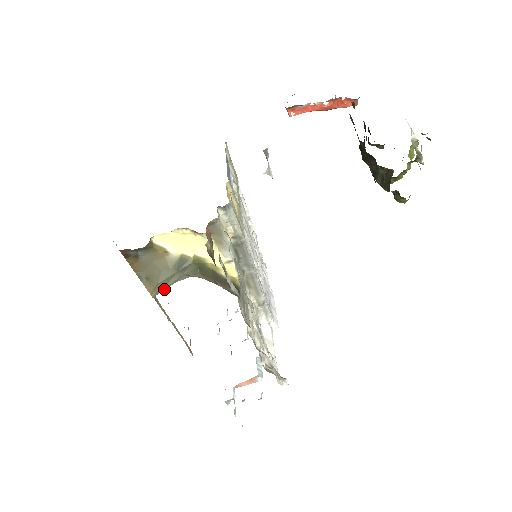
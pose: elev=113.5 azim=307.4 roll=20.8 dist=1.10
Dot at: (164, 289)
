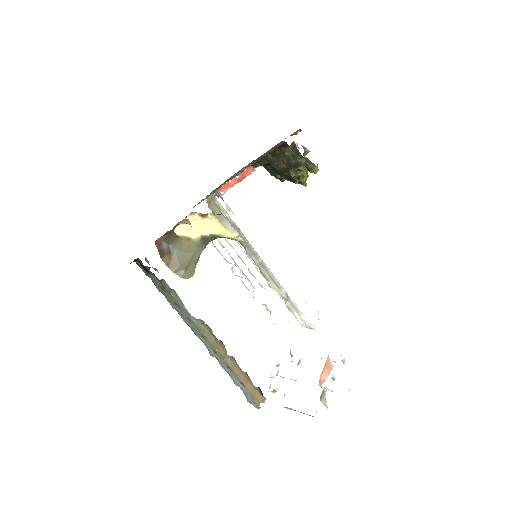
Dot at: occluded
